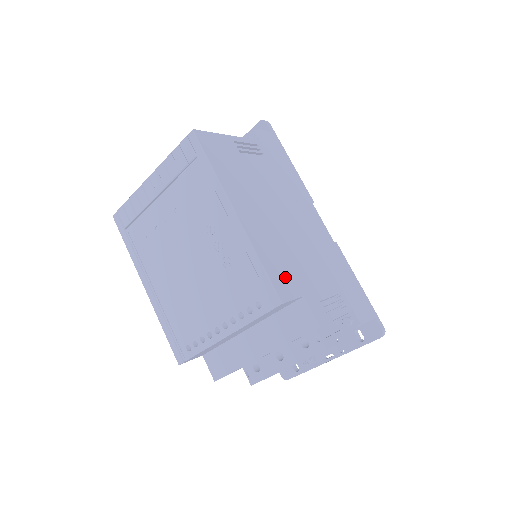
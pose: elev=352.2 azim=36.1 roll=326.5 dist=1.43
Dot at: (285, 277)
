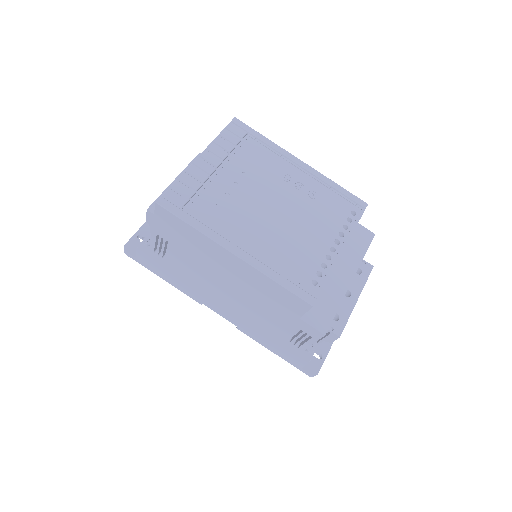
Dot at: occluded
